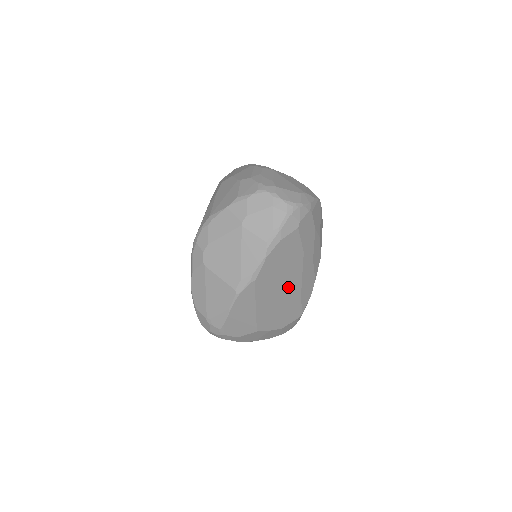
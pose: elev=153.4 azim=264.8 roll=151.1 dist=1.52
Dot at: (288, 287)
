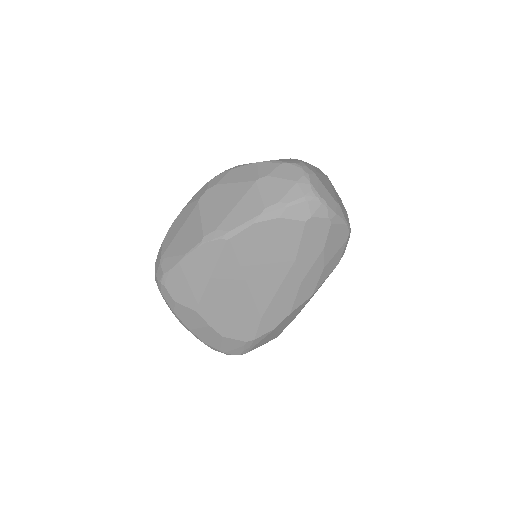
Dot at: (257, 287)
